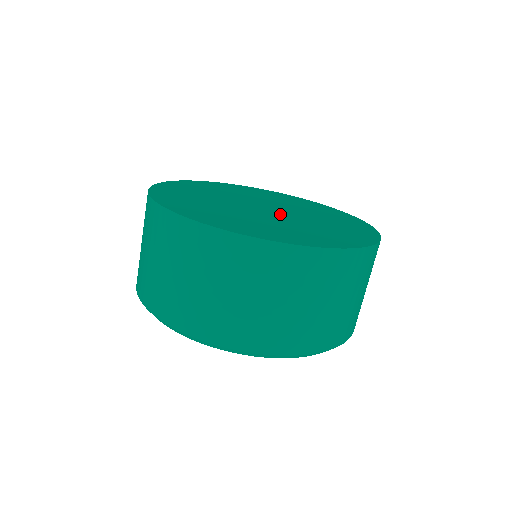
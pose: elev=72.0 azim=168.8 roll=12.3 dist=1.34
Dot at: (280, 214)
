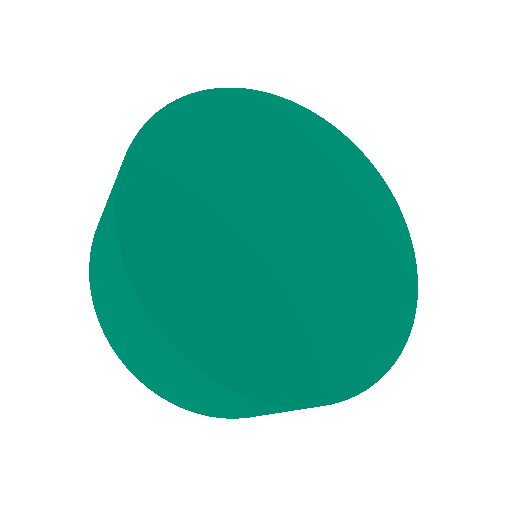
Dot at: (295, 256)
